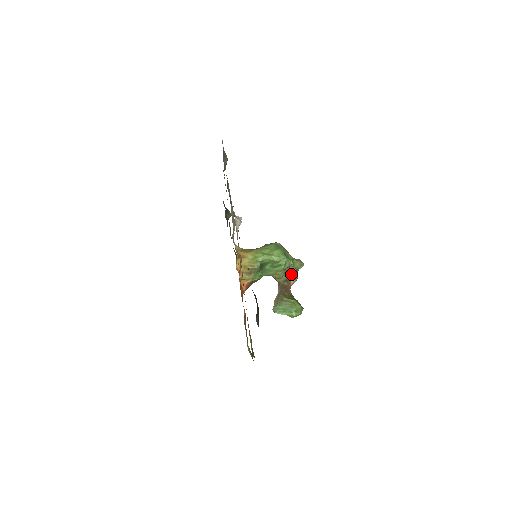
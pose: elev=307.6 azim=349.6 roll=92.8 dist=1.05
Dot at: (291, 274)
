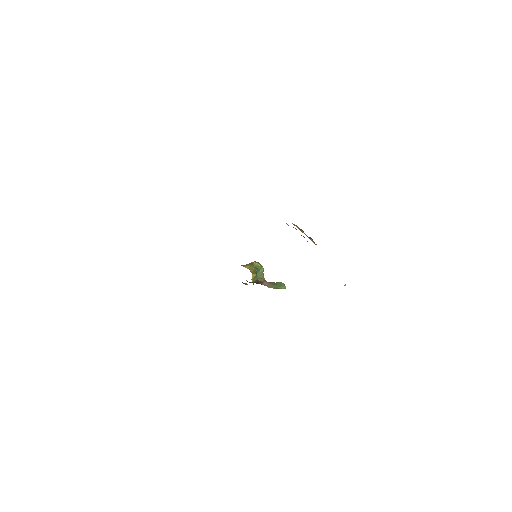
Dot at: occluded
